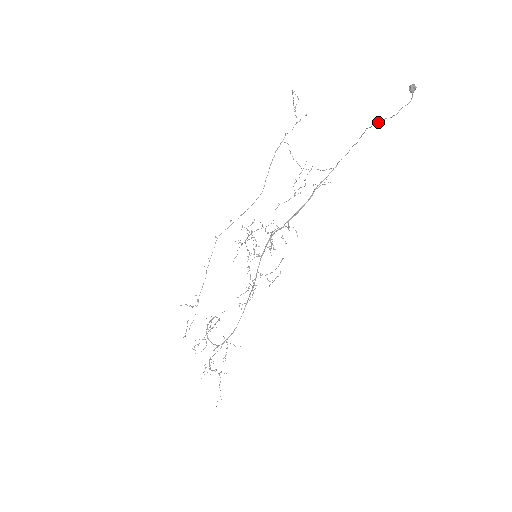
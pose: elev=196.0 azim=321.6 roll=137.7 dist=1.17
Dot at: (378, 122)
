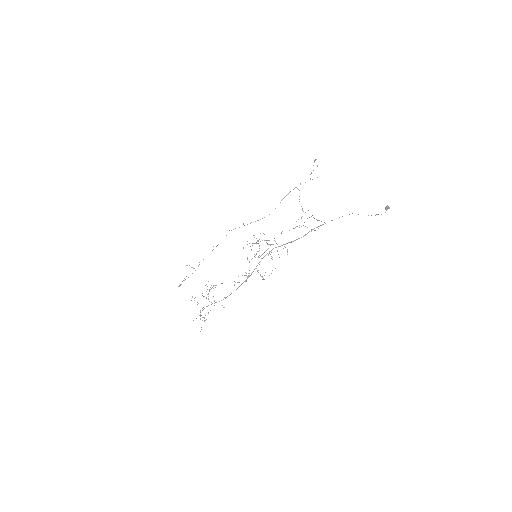
Dot at: occluded
